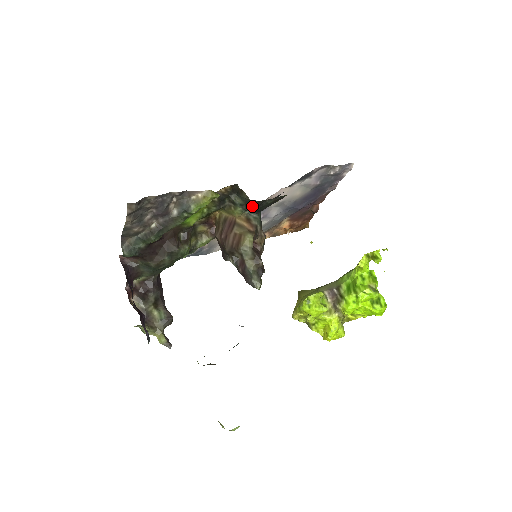
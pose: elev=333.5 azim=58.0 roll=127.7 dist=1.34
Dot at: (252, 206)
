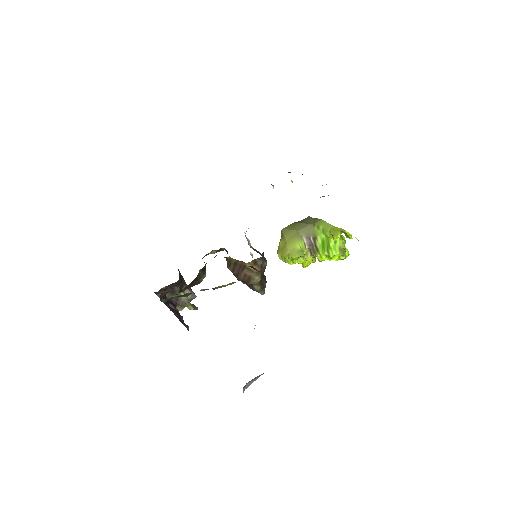
Dot at: occluded
